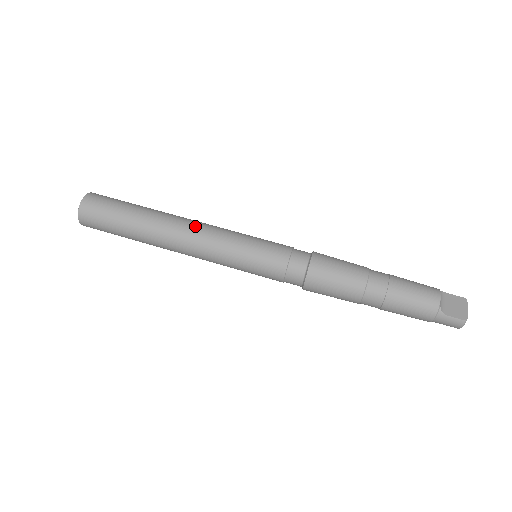
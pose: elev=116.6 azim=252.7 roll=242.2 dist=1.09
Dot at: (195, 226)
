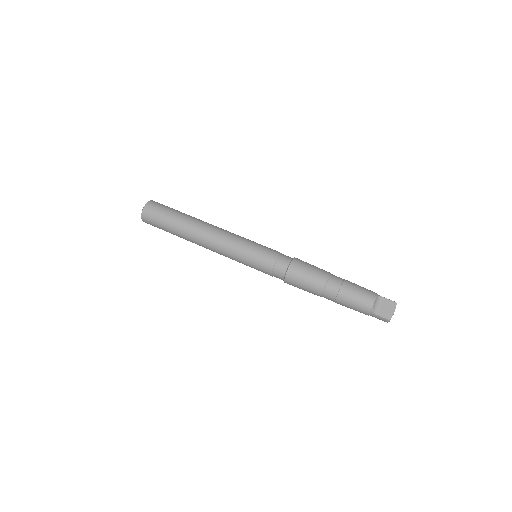
Dot at: (215, 234)
